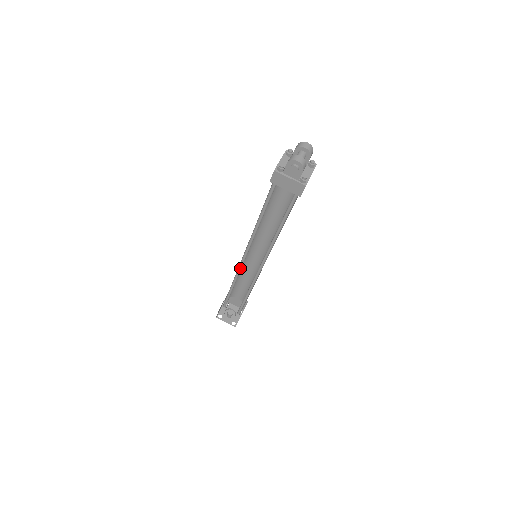
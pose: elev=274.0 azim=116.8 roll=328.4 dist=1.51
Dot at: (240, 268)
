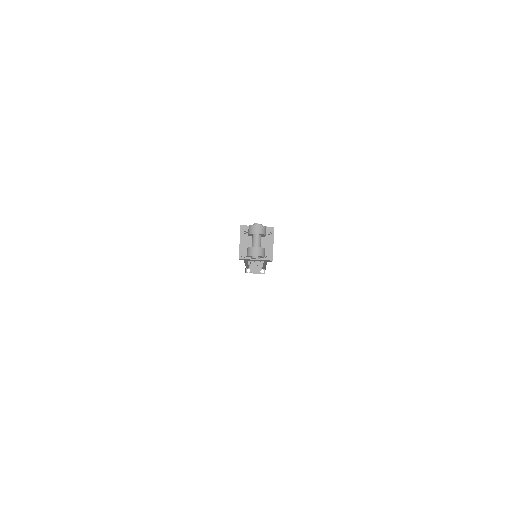
Dot at: occluded
